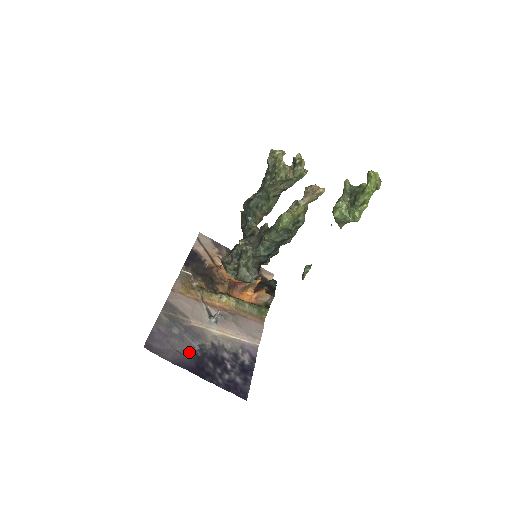
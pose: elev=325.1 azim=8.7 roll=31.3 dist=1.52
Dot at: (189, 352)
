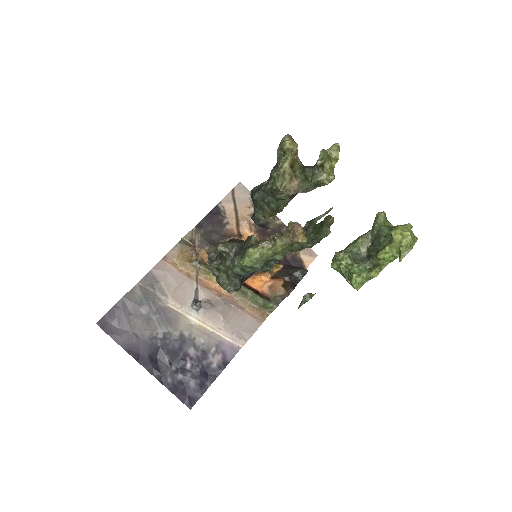
Dot at: (148, 339)
